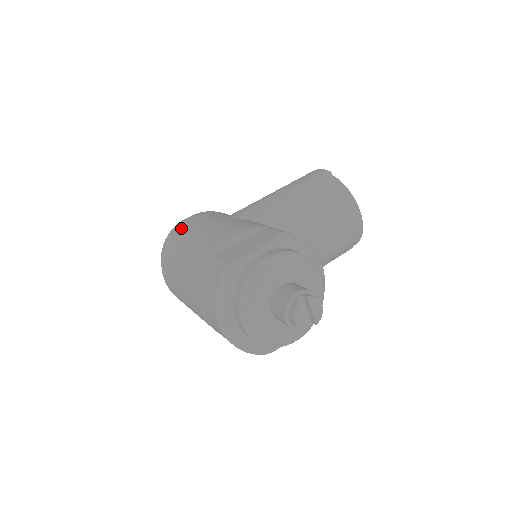
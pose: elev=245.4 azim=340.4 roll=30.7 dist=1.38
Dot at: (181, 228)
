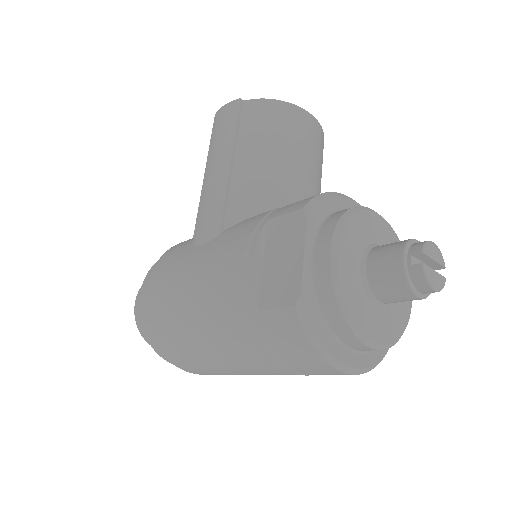
Dot at: (156, 309)
